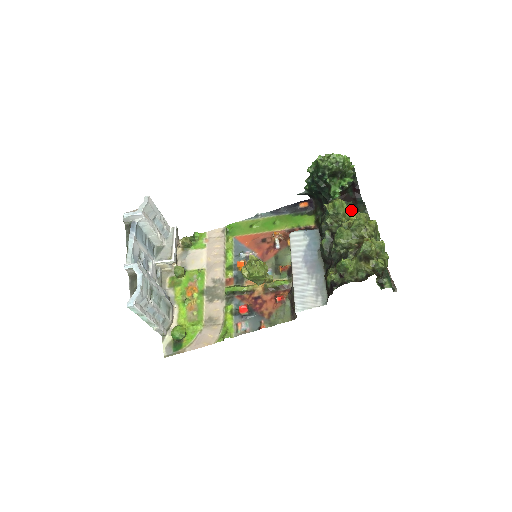
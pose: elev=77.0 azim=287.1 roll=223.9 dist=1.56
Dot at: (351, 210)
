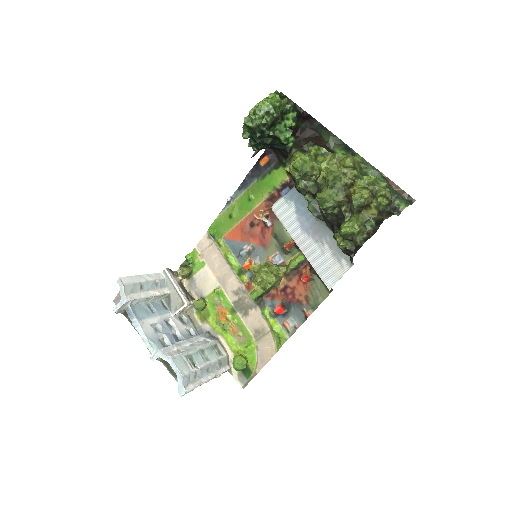
Dot at: (316, 153)
